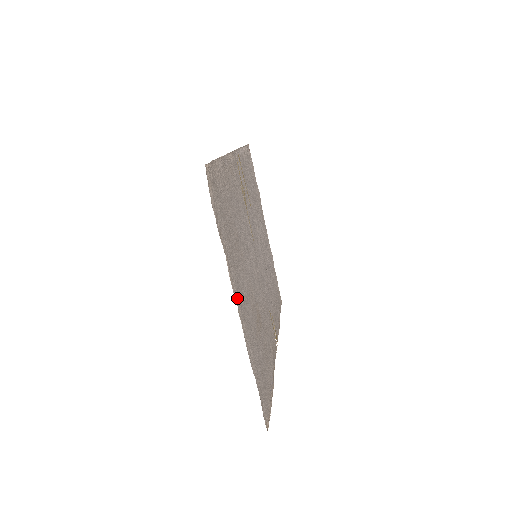
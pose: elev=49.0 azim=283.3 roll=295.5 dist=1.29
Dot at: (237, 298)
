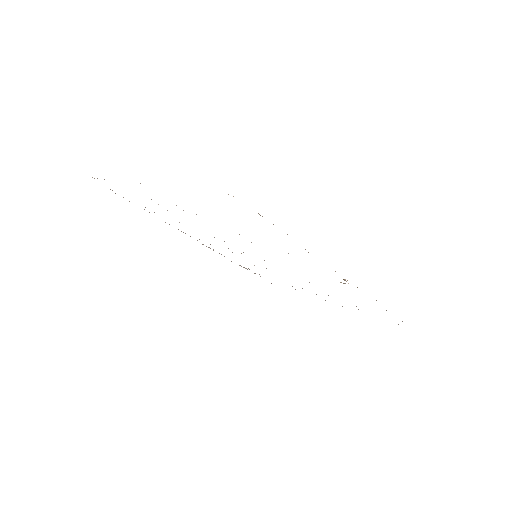
Dot at: occluded
